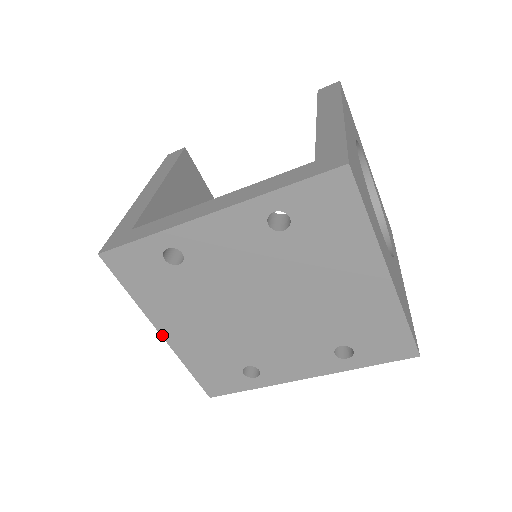
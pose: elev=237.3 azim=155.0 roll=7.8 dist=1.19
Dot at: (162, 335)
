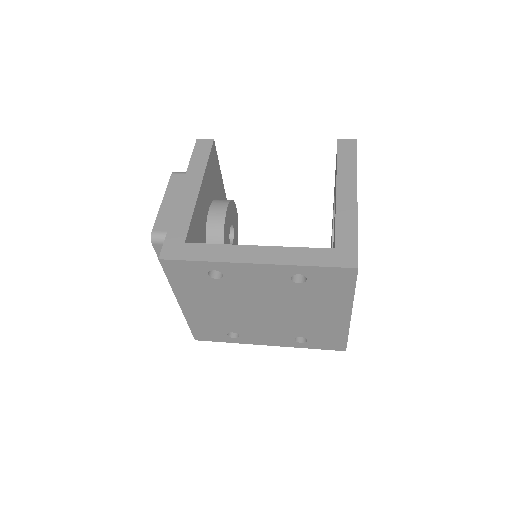
Dot at: (180, 306)
